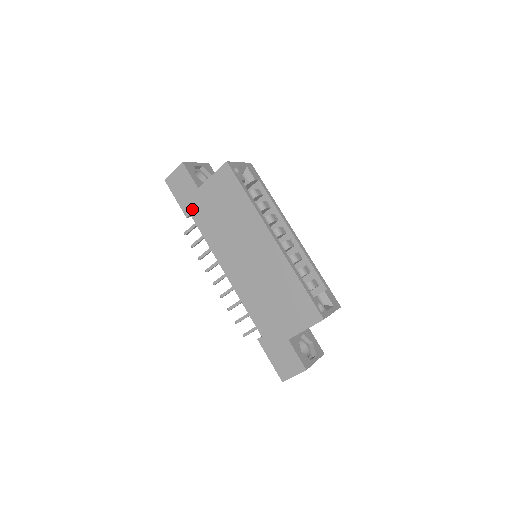
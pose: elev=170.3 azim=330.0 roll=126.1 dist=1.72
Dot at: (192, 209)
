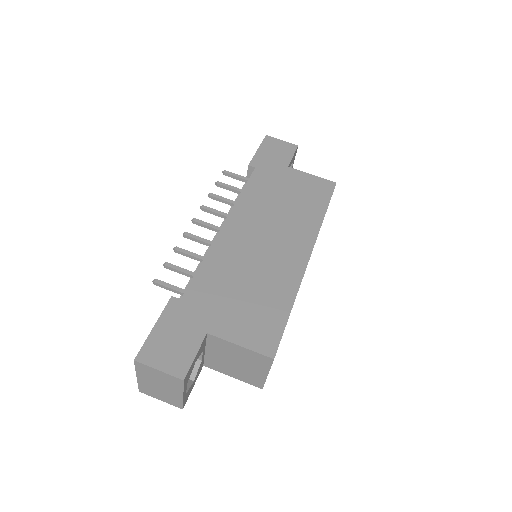
Dot at: (263, 168)
